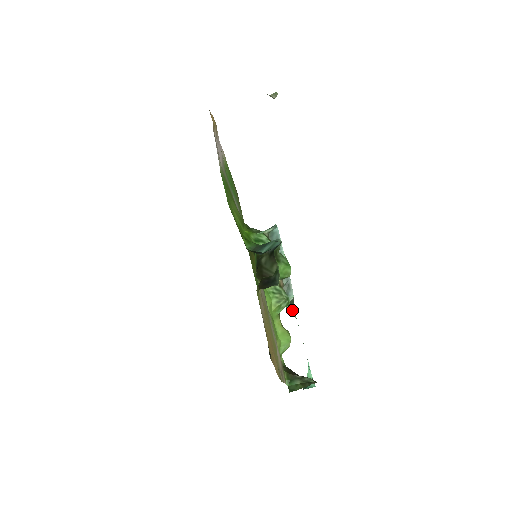
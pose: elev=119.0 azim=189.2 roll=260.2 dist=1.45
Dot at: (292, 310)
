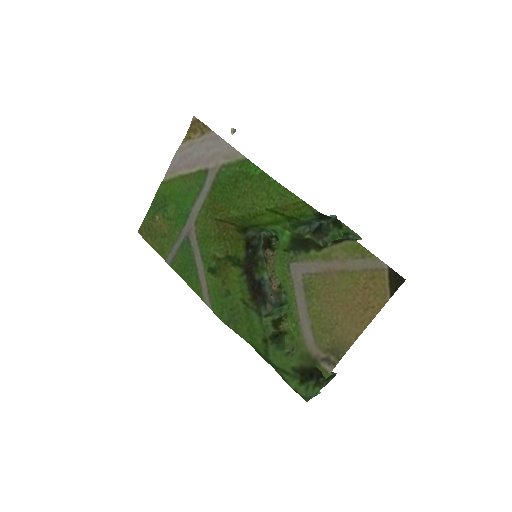
Dot at: occluded
